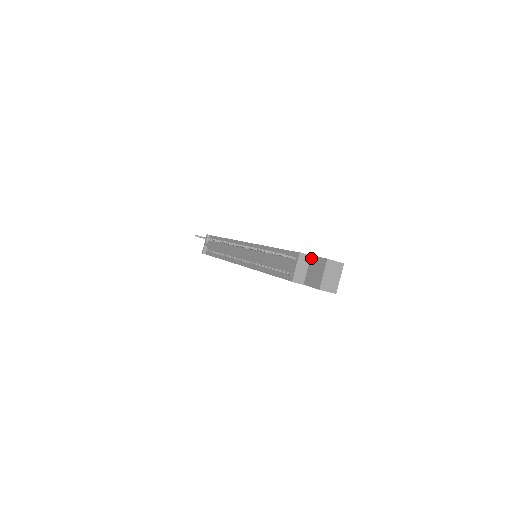
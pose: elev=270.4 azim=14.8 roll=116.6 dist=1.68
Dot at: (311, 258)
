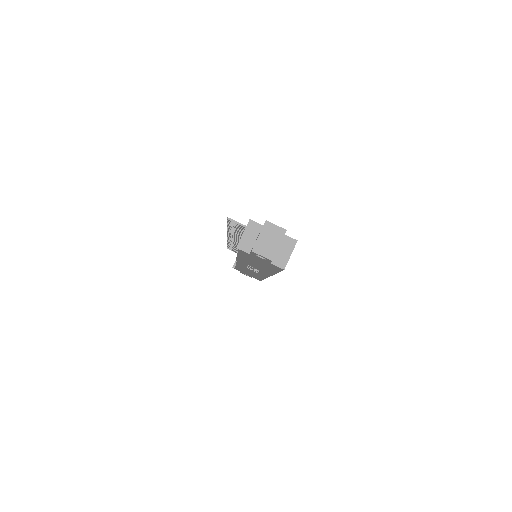
Dot at: occluded
